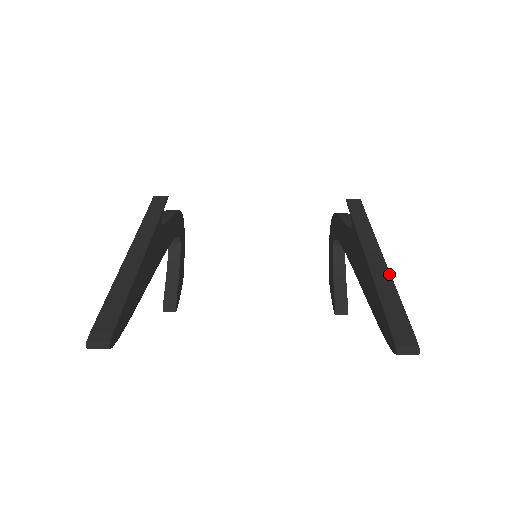
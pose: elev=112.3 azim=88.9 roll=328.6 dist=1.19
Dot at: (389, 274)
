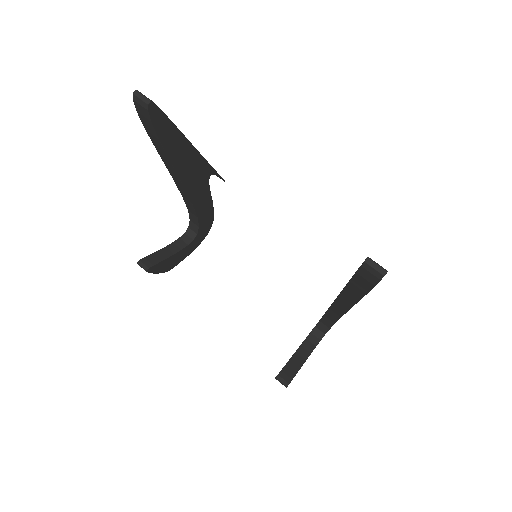
Dot at: occluded
